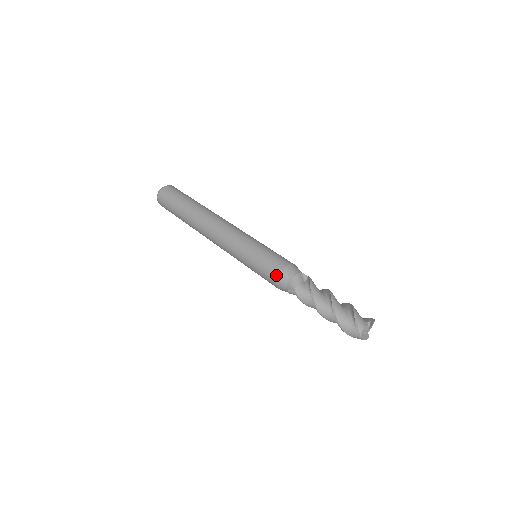
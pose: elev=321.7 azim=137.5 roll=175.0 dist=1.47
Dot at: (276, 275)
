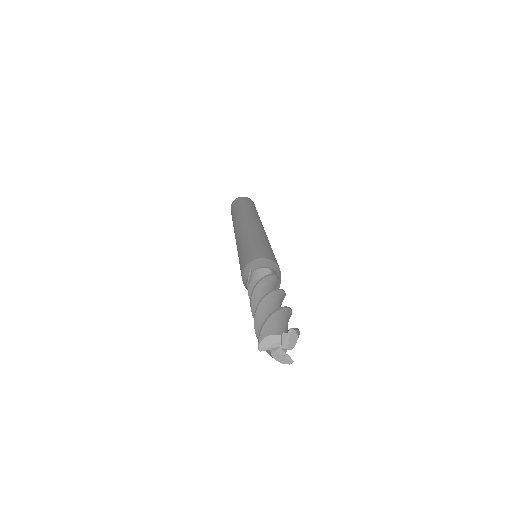
Dot at: (242, 270)
